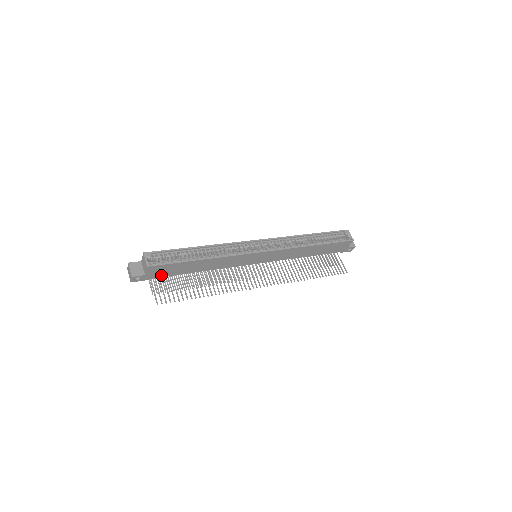
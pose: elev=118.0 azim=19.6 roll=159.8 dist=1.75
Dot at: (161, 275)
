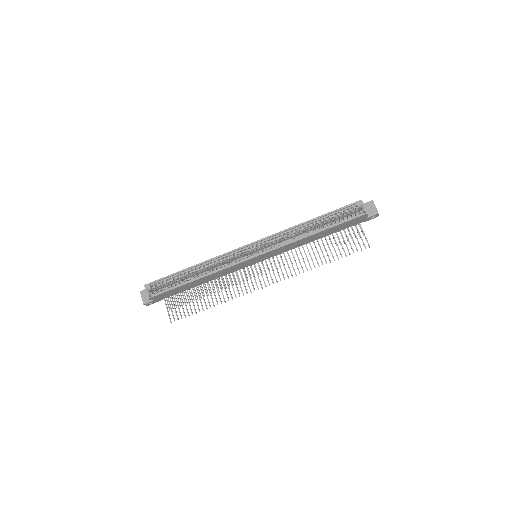
Dot at: (169, 296)
